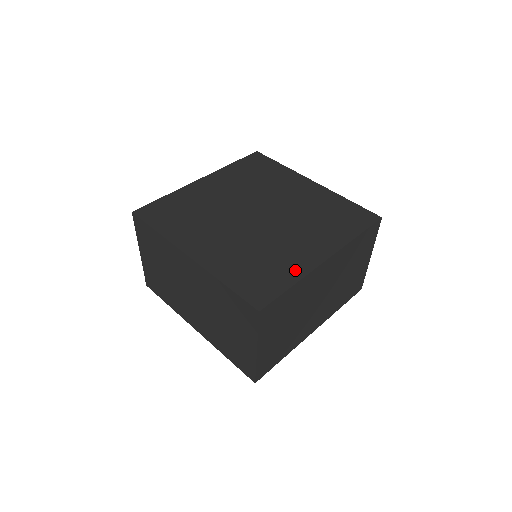
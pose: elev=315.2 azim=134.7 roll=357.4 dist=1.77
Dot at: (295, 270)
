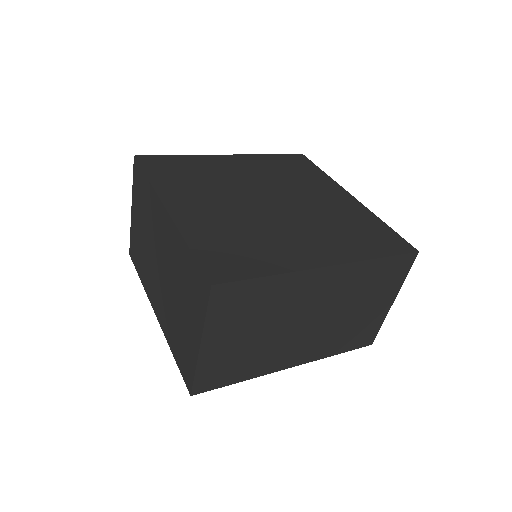
Dot at: (282, 262)
